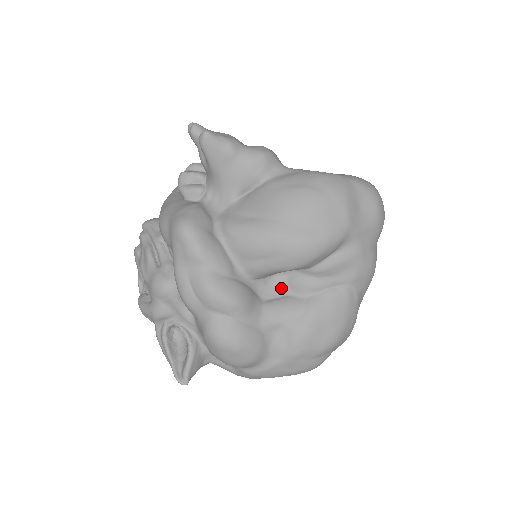
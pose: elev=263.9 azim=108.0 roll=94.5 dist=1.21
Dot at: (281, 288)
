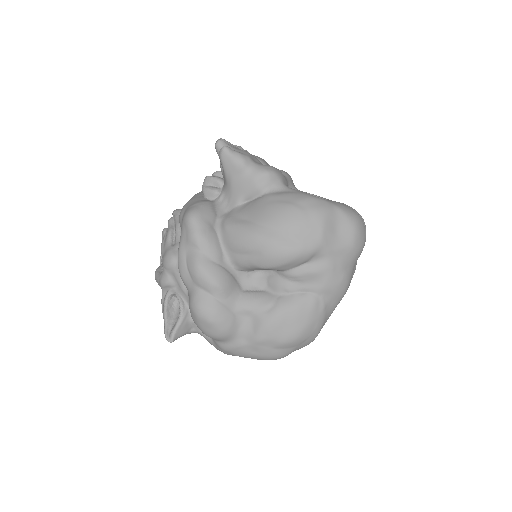
Dot at: (261, 283)
